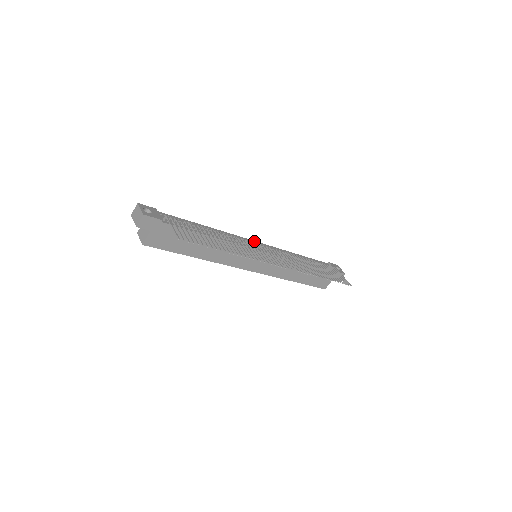
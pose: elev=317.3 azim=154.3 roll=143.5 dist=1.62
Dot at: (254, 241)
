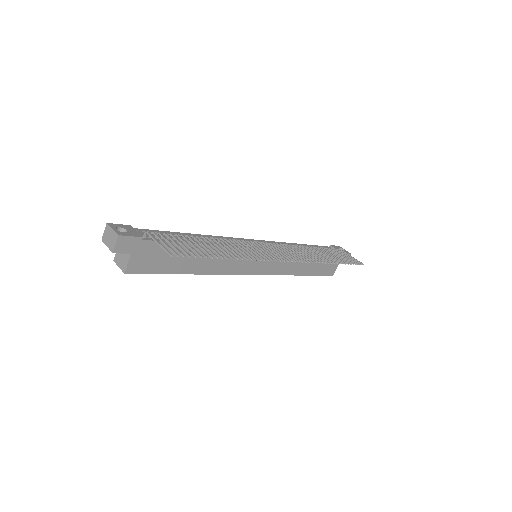
Dot at: (250, 239)
